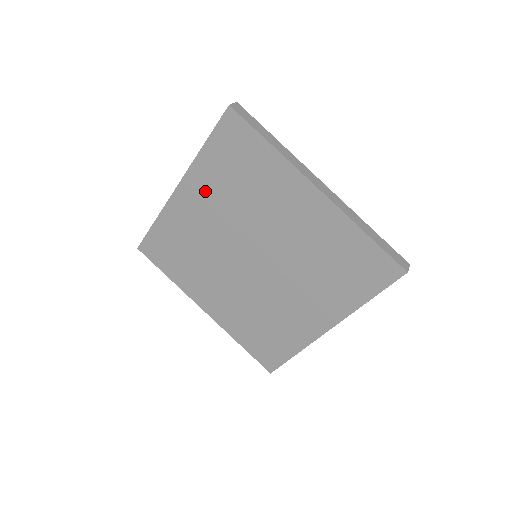
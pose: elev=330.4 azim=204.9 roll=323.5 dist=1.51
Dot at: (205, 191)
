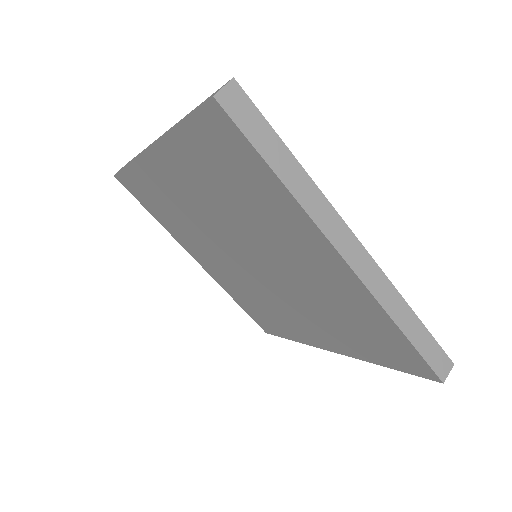
Dot at: (186, 174)
